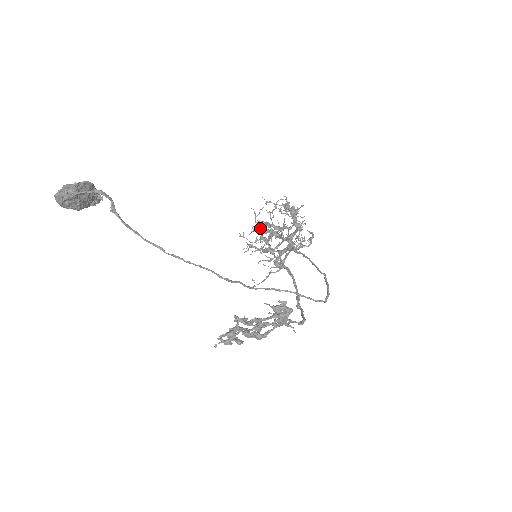
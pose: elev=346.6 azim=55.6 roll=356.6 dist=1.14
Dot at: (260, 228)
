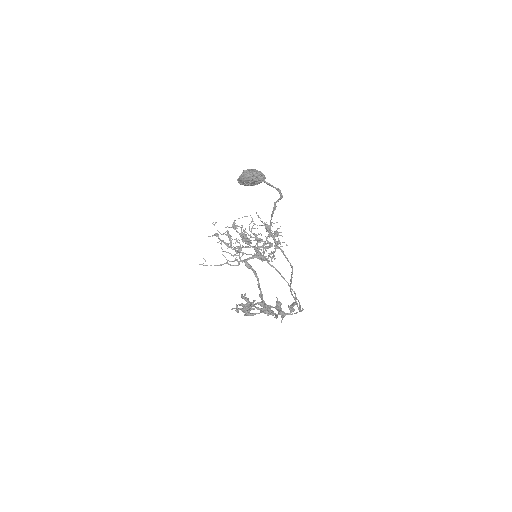
Dot at: (233, 227)
